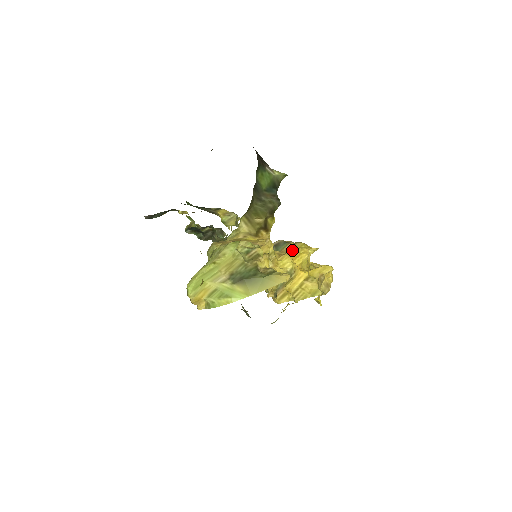
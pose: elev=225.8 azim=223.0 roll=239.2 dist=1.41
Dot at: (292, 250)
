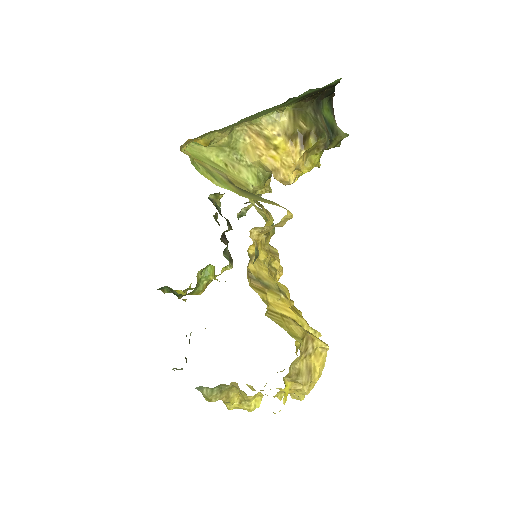
Dot at: (292, 306)
